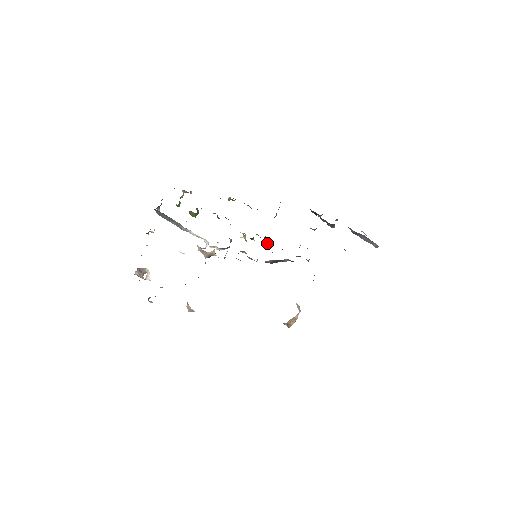
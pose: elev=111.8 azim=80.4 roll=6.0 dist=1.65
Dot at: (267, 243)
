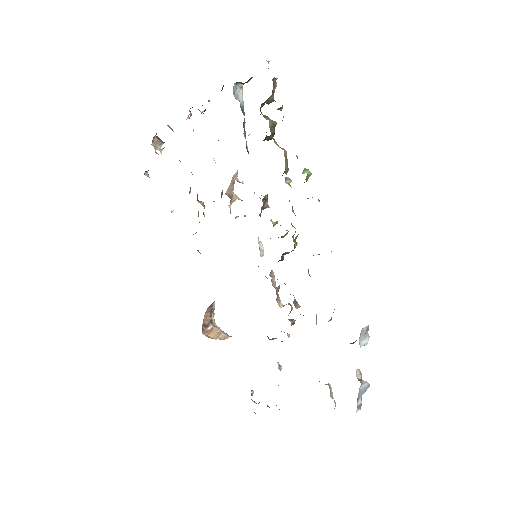
Dot at: (281, 260)
